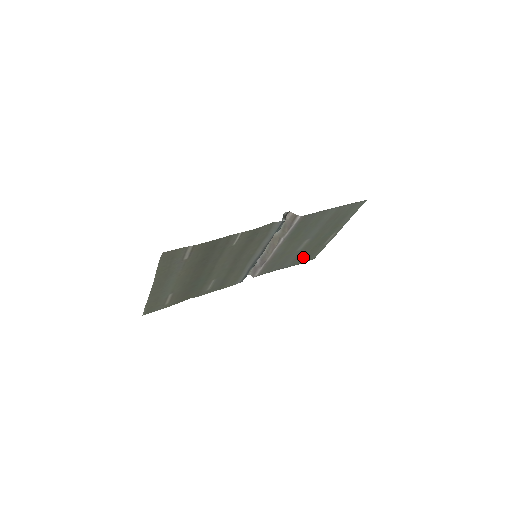
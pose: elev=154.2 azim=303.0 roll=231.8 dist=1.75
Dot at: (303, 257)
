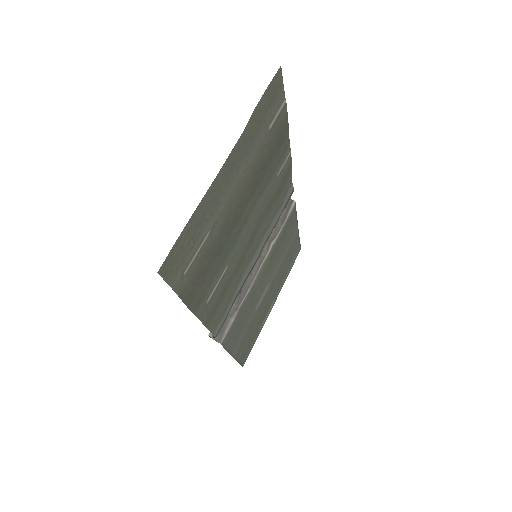
Dot at: (245, 343)
